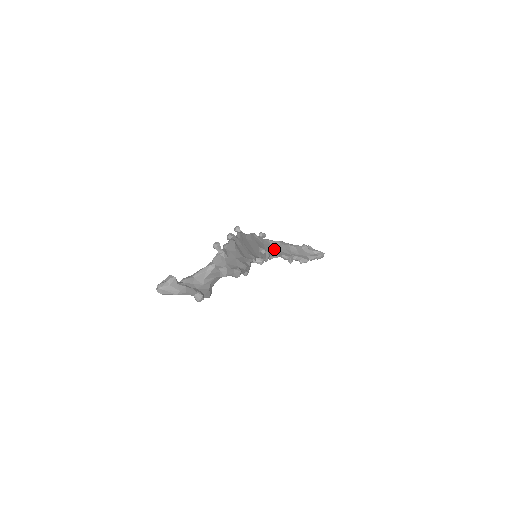
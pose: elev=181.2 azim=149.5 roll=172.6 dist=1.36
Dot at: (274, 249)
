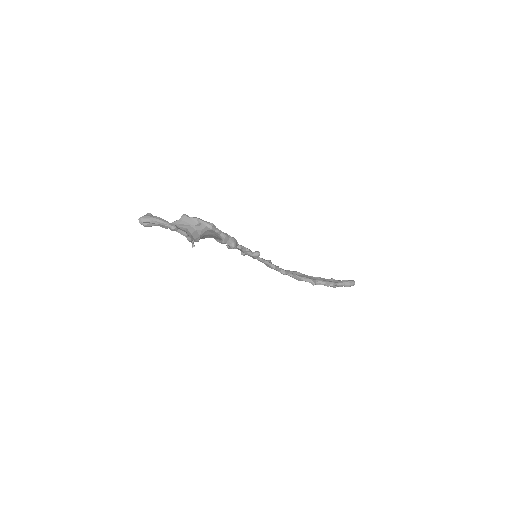
Dot at: occluded
